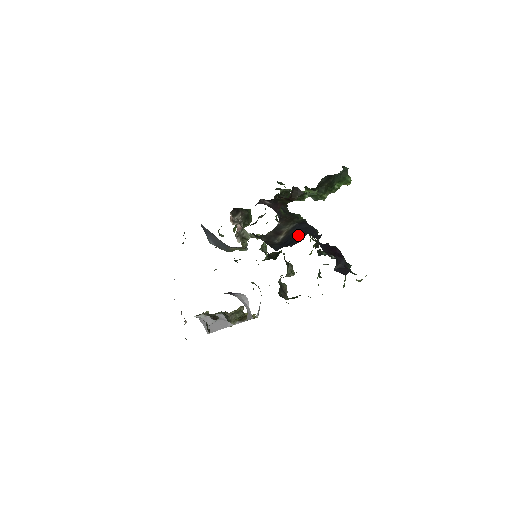
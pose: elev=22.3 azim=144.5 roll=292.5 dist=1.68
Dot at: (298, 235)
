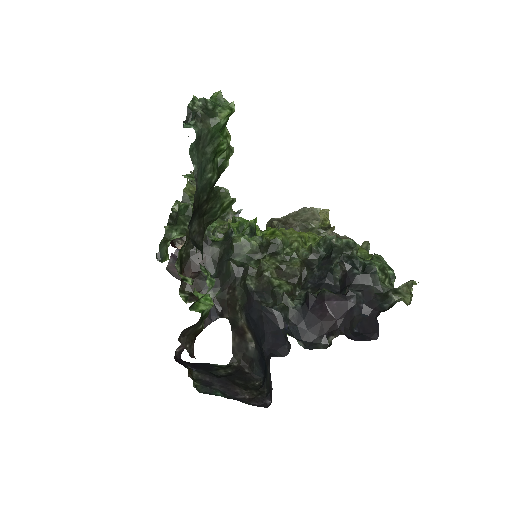
Dot at: (262, 352)
